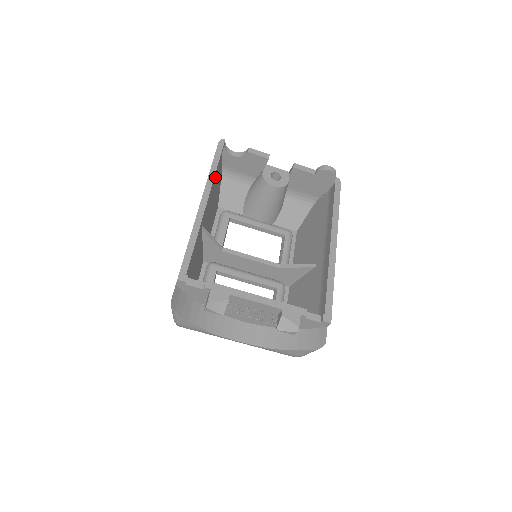
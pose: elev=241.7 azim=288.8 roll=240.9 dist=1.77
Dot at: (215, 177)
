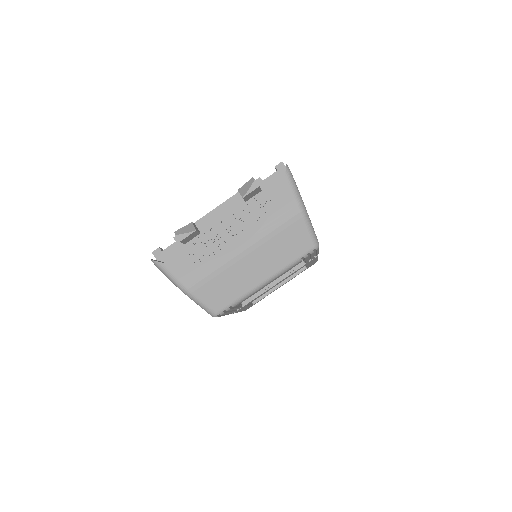
Dot at: occluded
